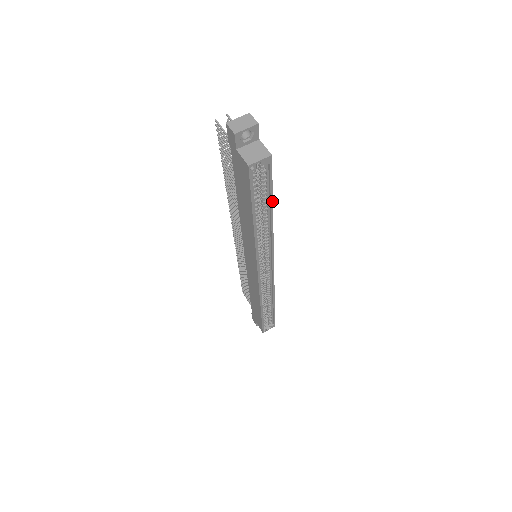
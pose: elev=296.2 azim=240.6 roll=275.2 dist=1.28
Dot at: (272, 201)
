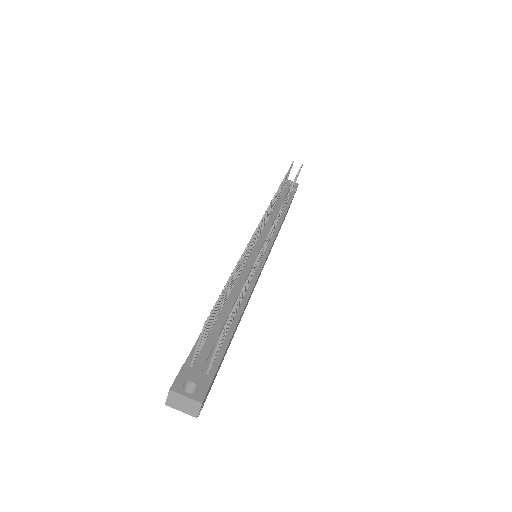
Dot at: occluded
